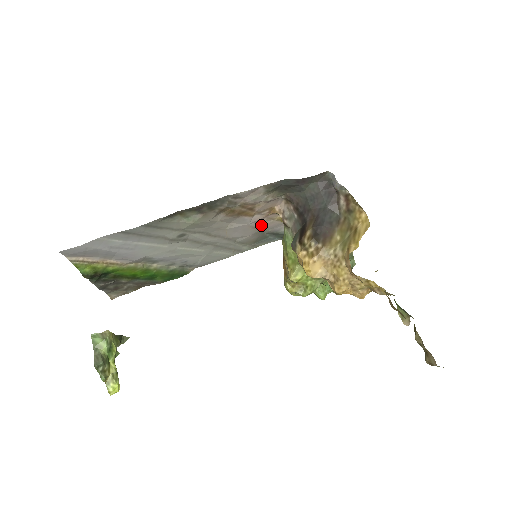
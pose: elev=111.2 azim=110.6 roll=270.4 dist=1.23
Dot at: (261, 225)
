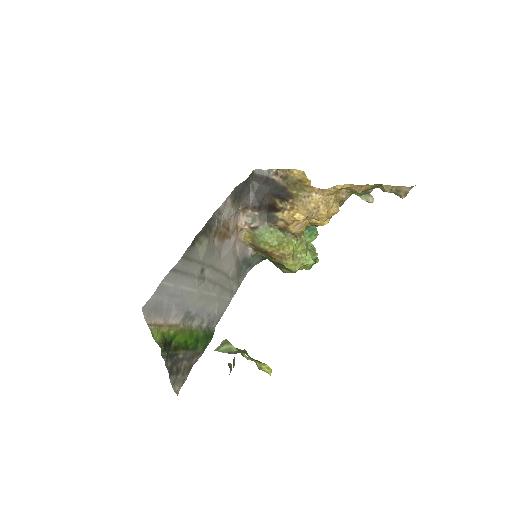
Dot at: (236, 251)
